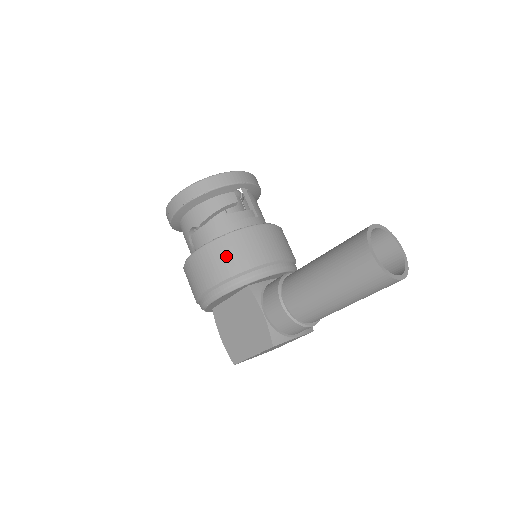
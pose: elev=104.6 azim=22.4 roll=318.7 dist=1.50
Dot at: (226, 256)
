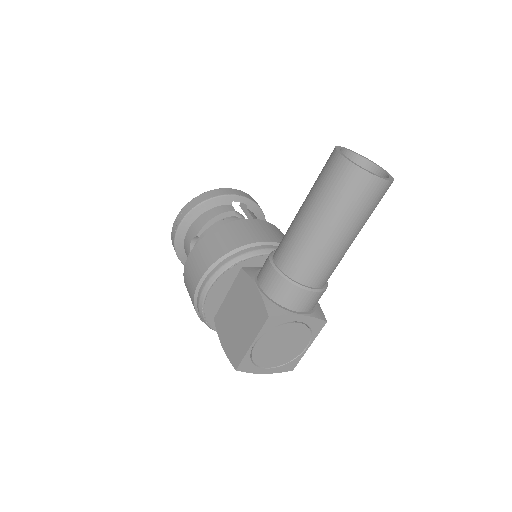
Dot at: (217, 241)
